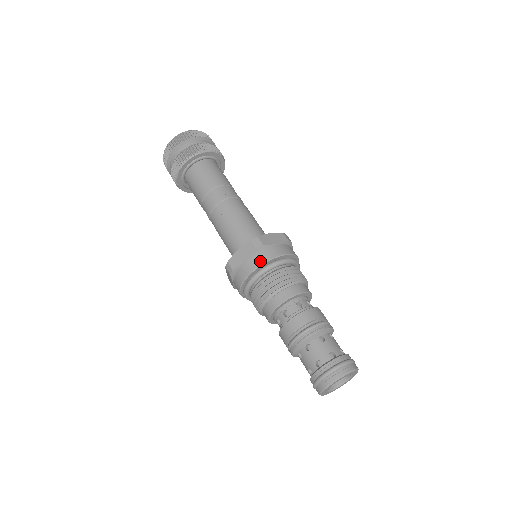
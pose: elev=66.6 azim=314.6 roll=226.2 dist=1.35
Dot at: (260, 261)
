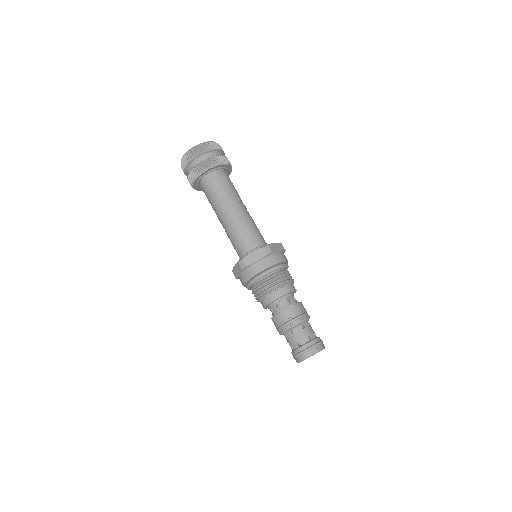
Dot at: (247, 278)
